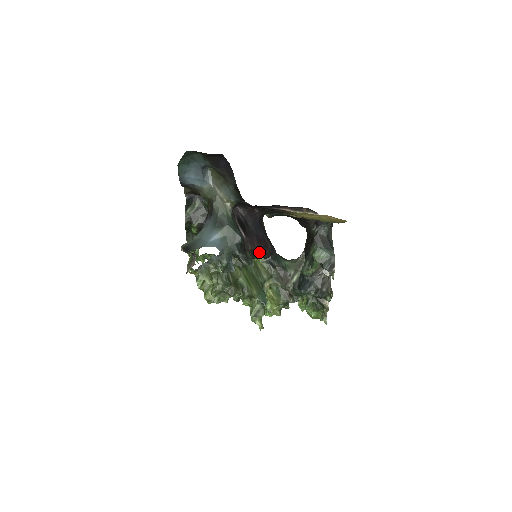
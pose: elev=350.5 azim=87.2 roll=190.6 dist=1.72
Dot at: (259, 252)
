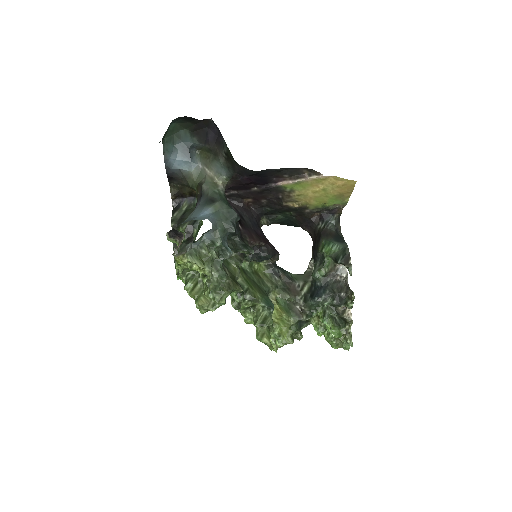
Dot at: (259, 250)
